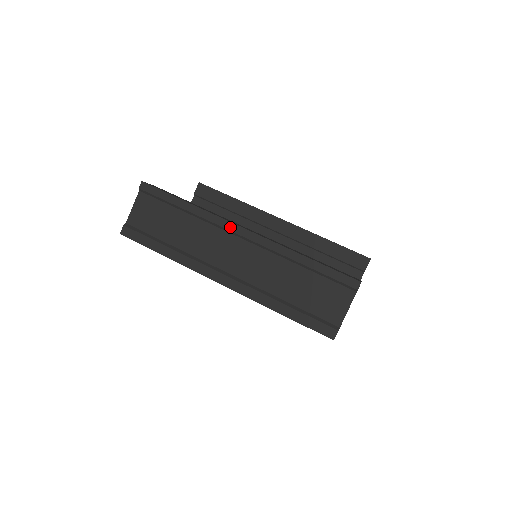
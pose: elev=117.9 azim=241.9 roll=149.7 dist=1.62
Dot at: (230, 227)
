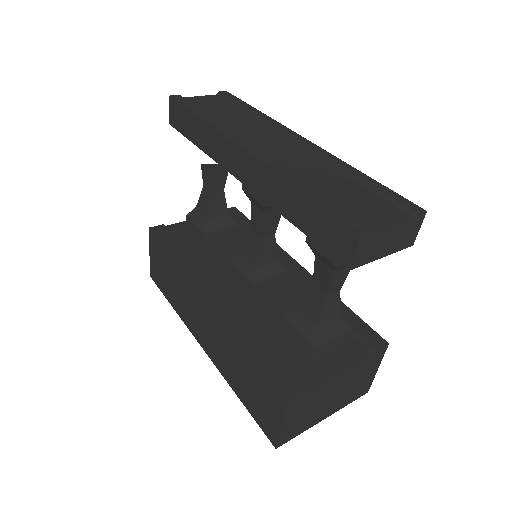
Dot at: (290, 132)
